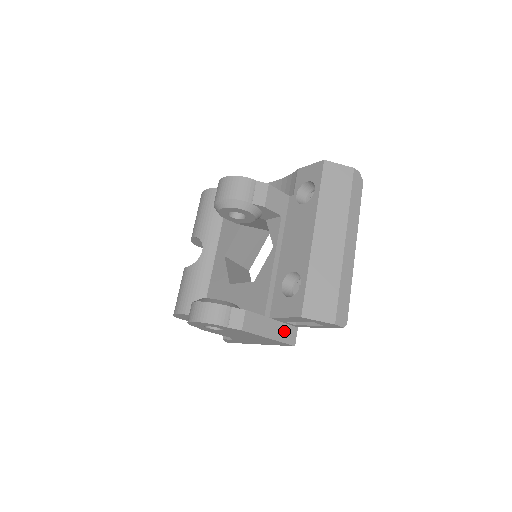
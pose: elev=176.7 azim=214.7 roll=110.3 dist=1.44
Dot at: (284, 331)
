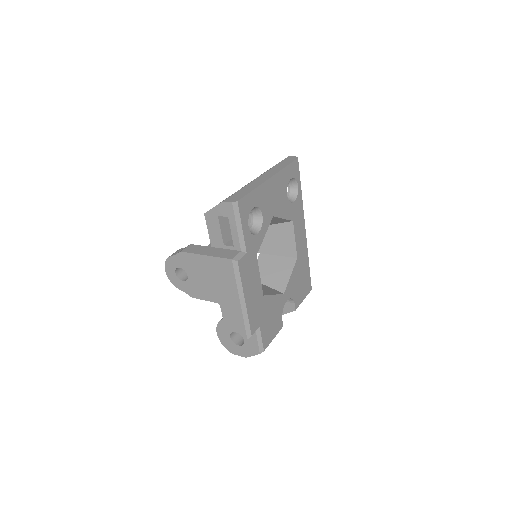
Dot at: (224, 253)
